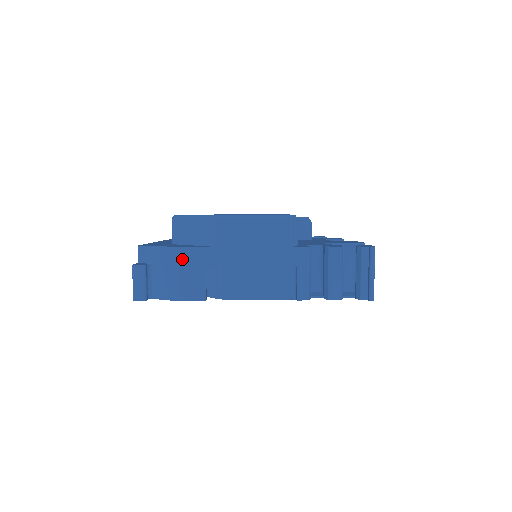
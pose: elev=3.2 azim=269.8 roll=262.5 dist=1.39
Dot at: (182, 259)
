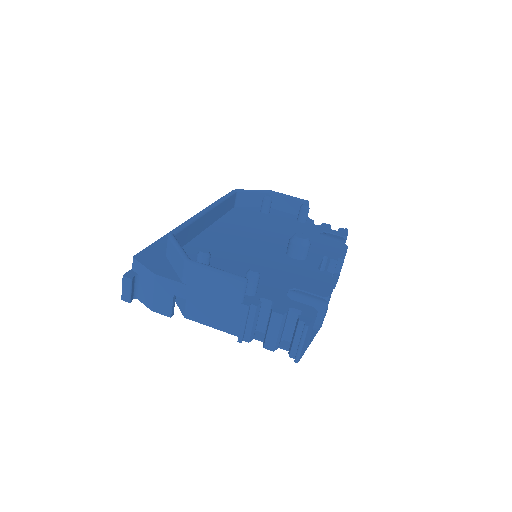
Dot at: (157, 284)
